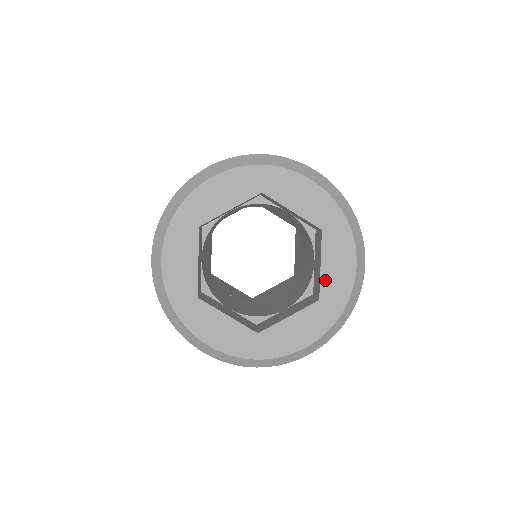
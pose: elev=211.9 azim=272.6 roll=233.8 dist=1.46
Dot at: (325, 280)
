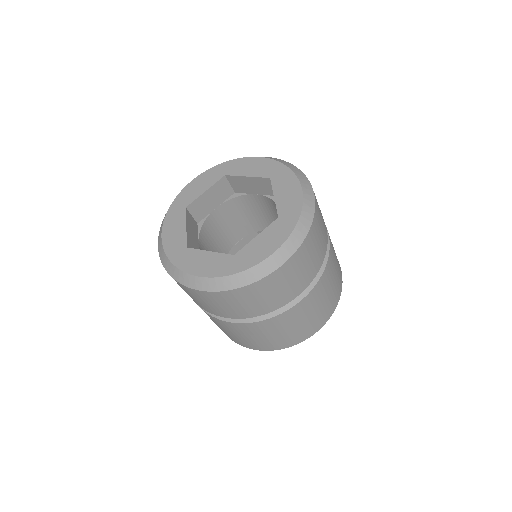
Dot at: (280, 204)
